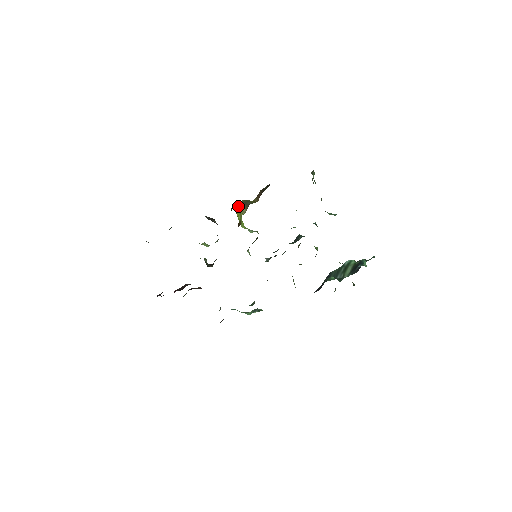
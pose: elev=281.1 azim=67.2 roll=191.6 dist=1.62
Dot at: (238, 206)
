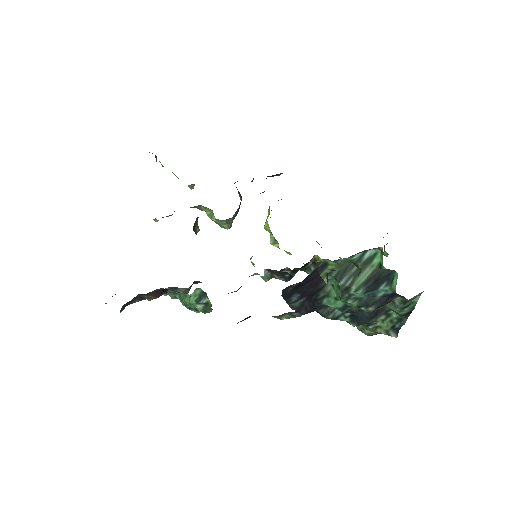
Dot at: occluded
